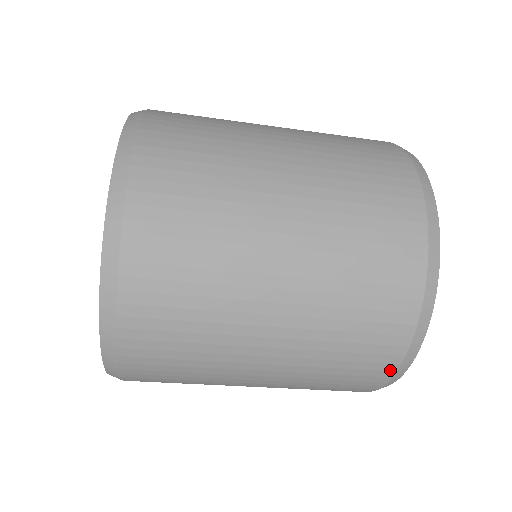
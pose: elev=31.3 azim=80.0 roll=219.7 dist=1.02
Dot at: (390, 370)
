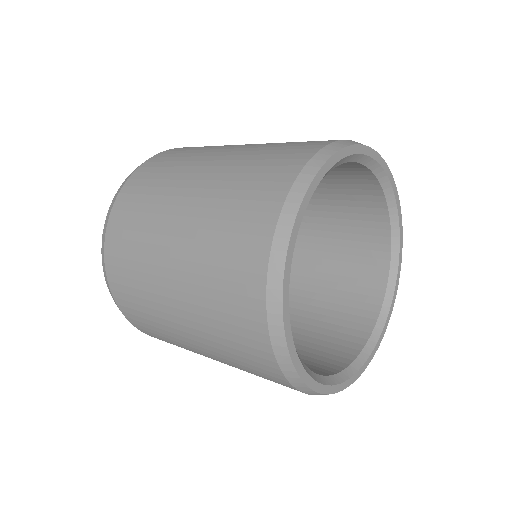
Dot at: occluded
